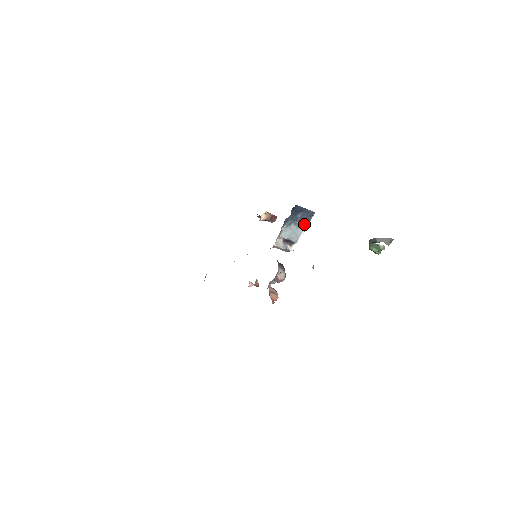
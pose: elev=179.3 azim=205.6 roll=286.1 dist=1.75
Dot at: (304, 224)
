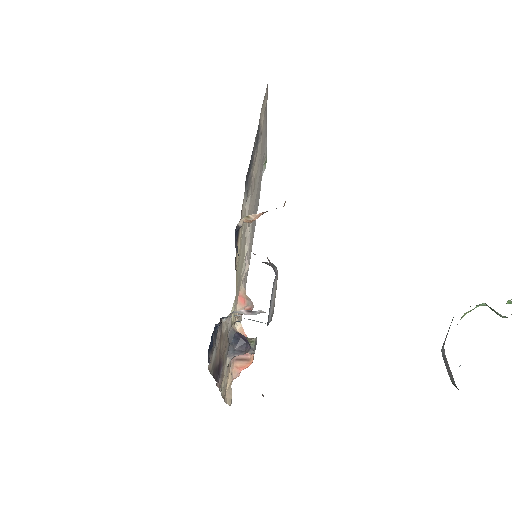
Dot at: occluded
